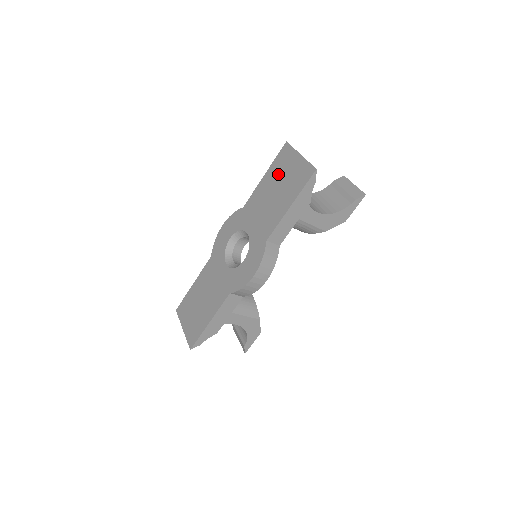
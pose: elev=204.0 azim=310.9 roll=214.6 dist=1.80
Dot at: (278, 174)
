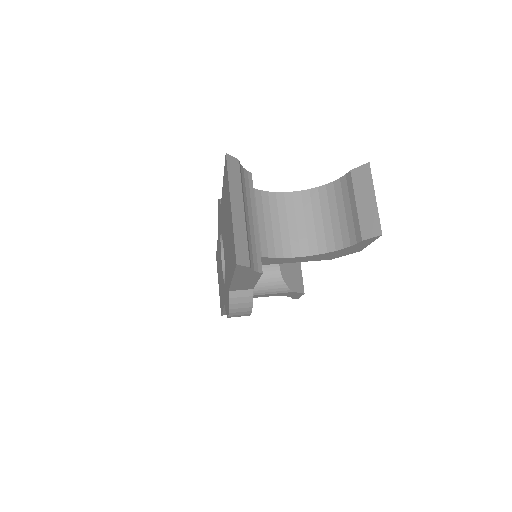
Dot at: (226, 205)
